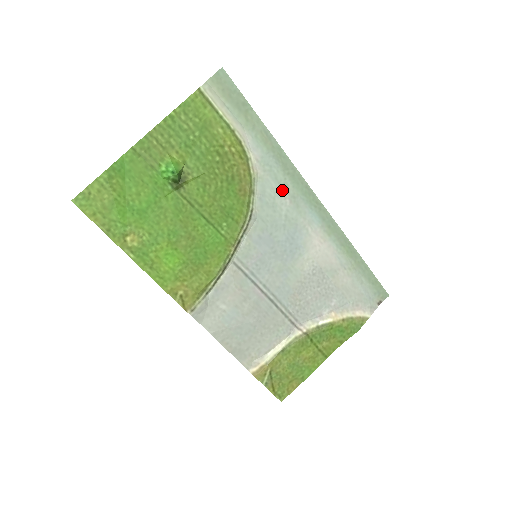
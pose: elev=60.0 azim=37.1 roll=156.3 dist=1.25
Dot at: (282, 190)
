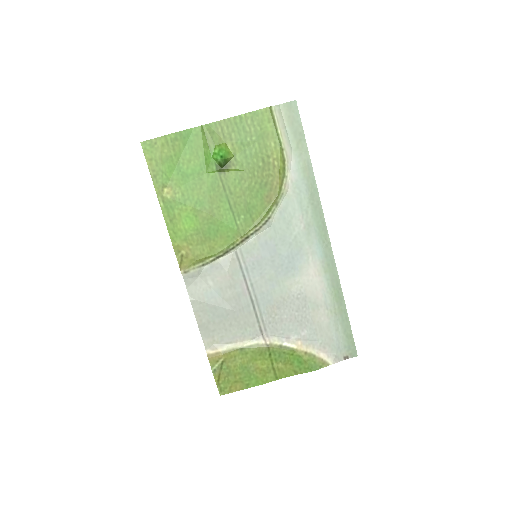
Dot at: (301, 214)
